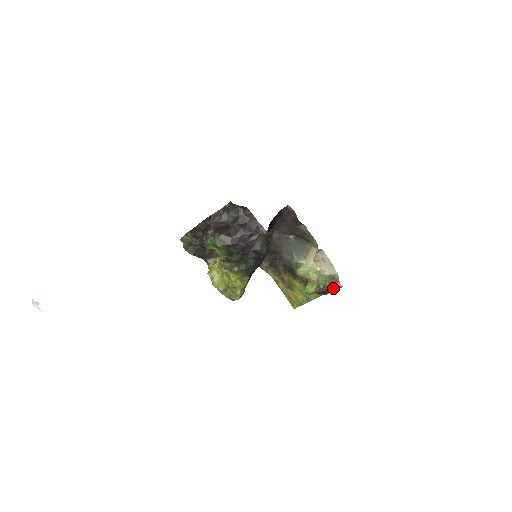
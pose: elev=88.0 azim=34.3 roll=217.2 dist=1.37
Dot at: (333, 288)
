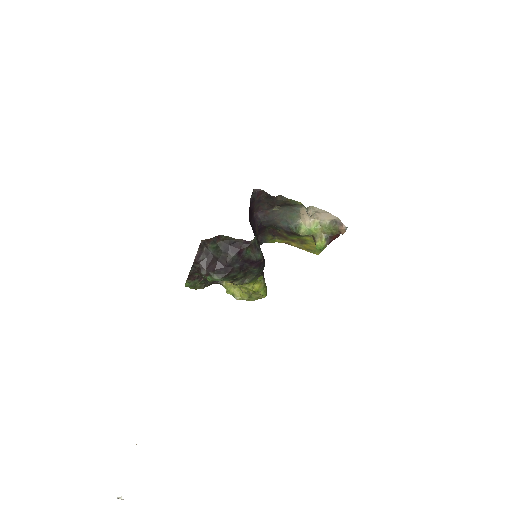
Dot at: (340, 232)
